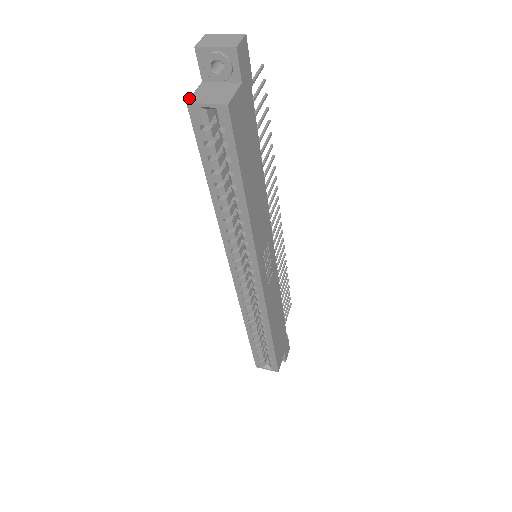
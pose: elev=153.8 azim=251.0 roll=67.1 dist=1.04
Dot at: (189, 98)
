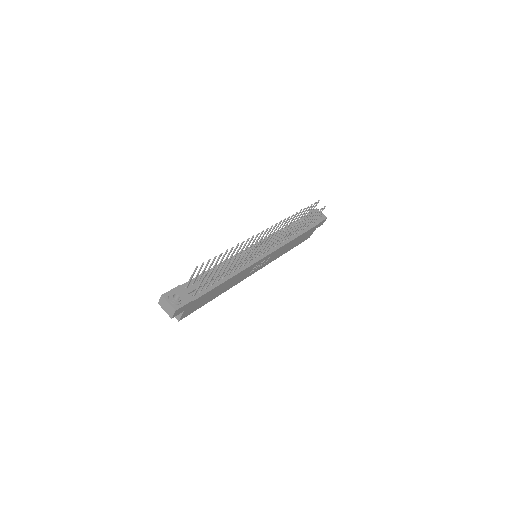
Dot at: occluded
